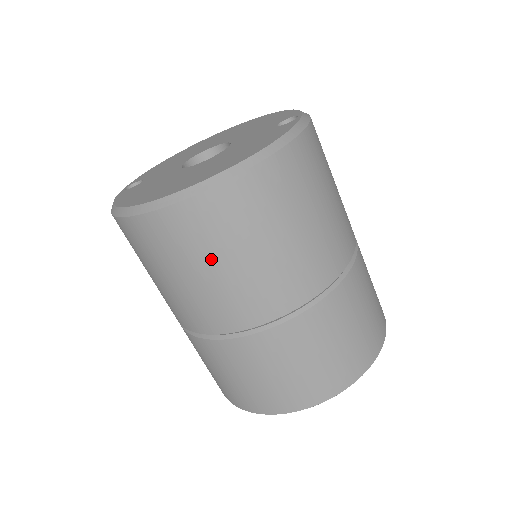
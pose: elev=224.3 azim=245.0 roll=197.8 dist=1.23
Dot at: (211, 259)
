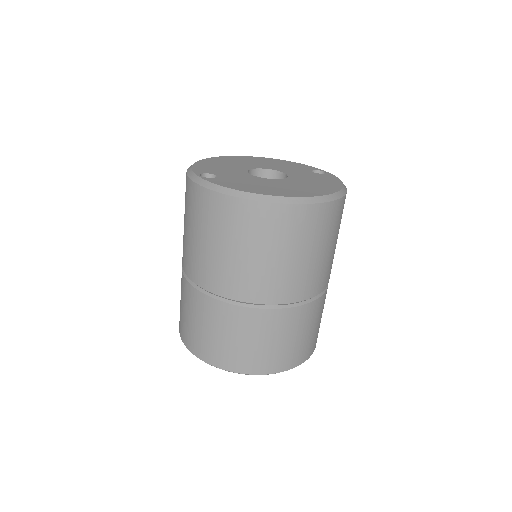
Dot at: (309, 247)
